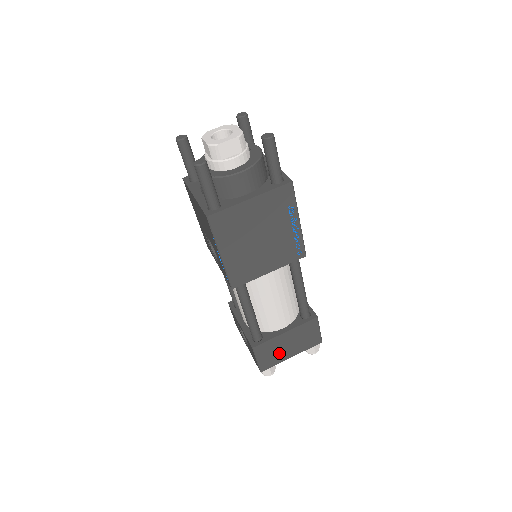
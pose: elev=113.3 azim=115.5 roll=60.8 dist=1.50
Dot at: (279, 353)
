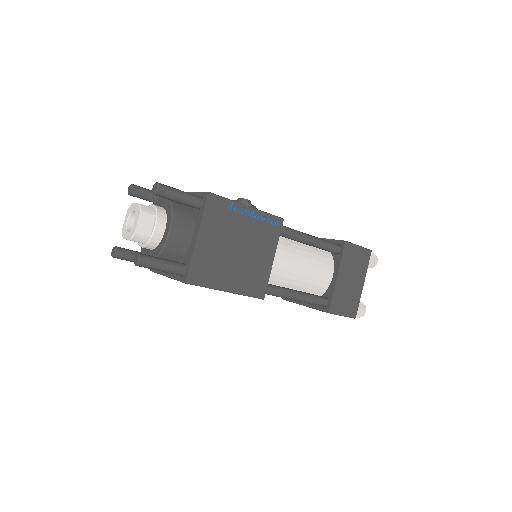
Dot at: (351, 293)
